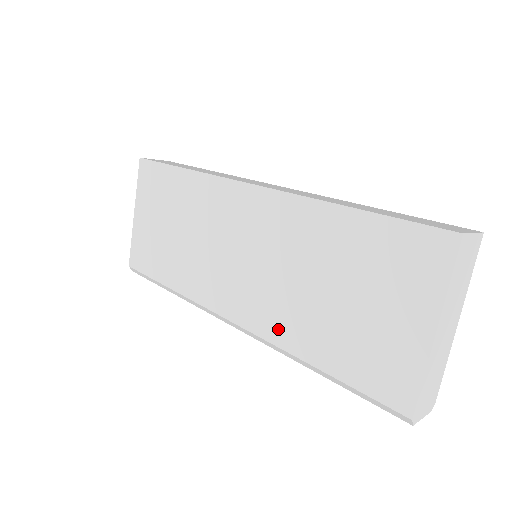
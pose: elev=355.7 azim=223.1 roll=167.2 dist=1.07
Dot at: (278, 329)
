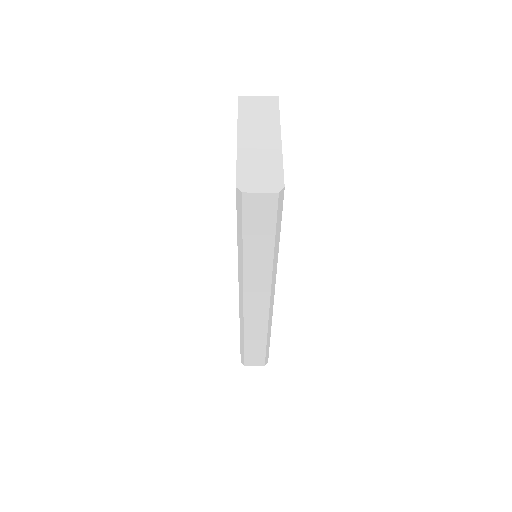
Dot at: occluded
